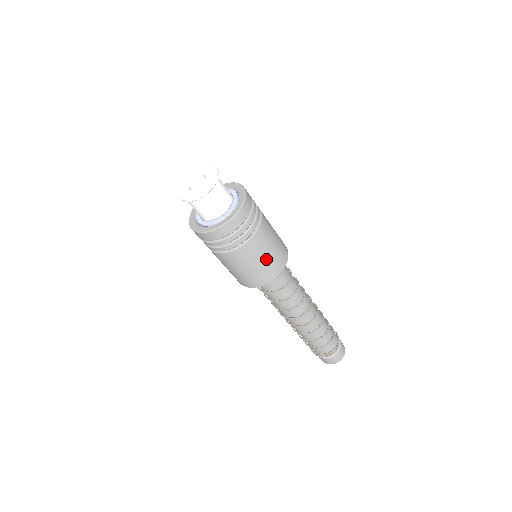
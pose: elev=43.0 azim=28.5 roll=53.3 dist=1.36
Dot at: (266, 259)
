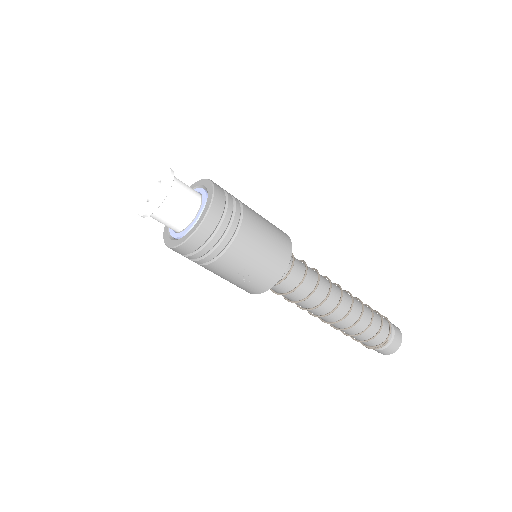
Dot at: (250, 273)
